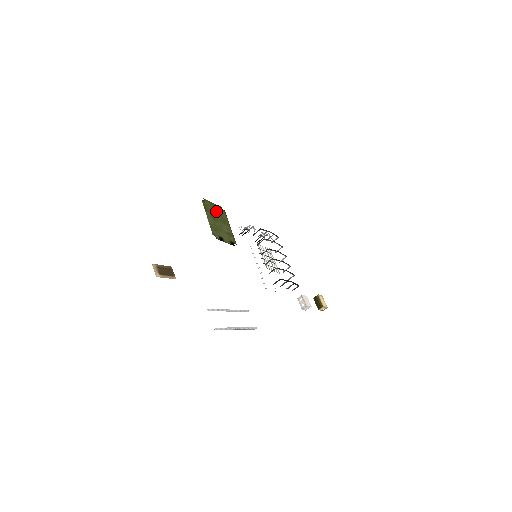
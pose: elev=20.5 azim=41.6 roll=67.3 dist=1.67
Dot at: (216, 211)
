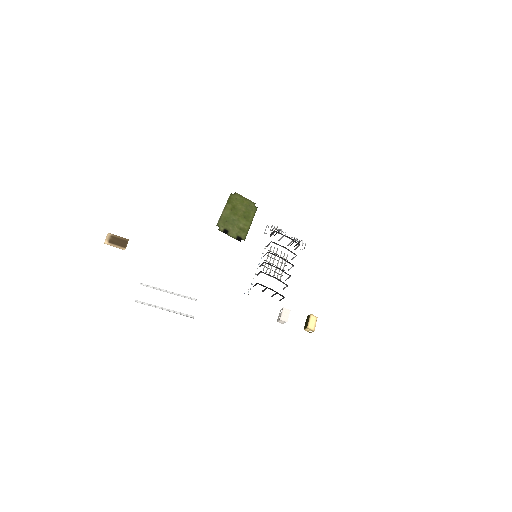
Dot at: (243, 206)
